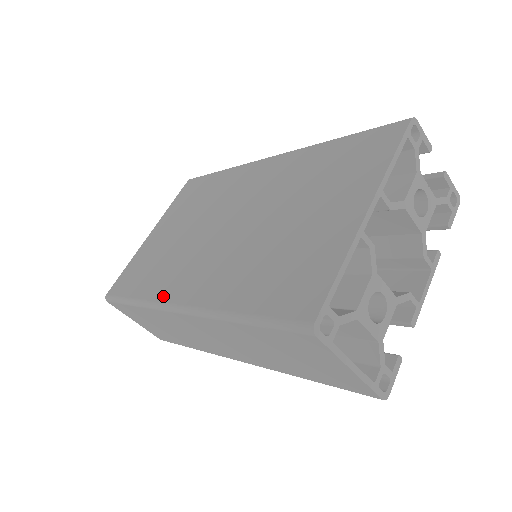
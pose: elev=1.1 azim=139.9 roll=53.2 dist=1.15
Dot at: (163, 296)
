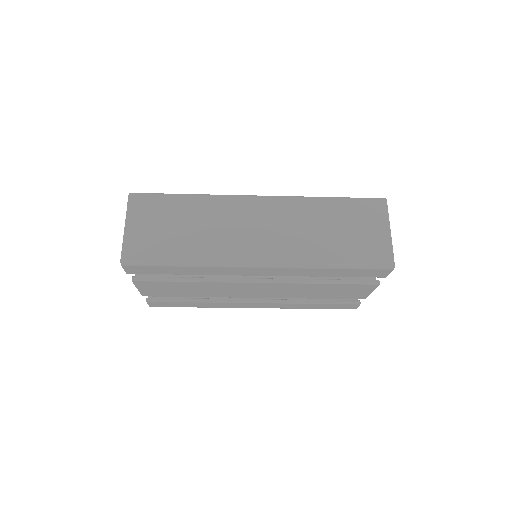
Dot at: occluded
